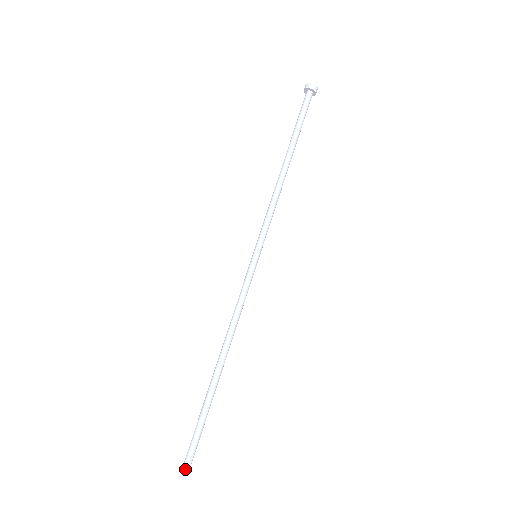
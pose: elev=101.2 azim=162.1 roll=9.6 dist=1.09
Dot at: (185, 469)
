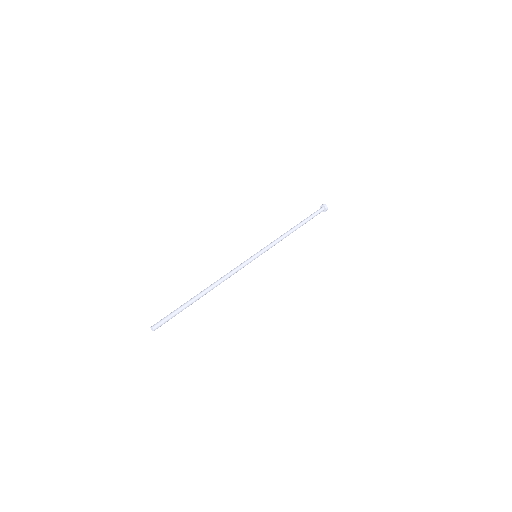
Dot at: (154, 327)
